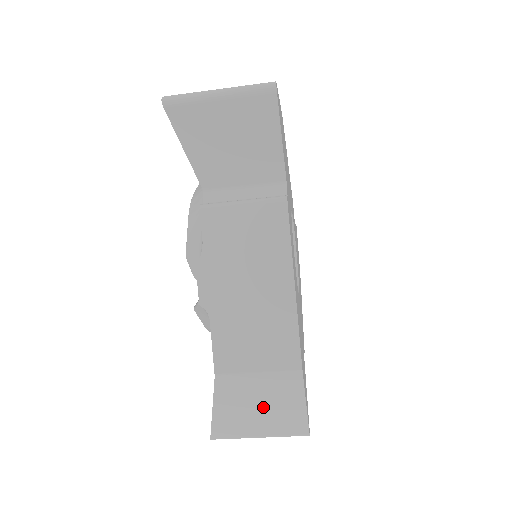
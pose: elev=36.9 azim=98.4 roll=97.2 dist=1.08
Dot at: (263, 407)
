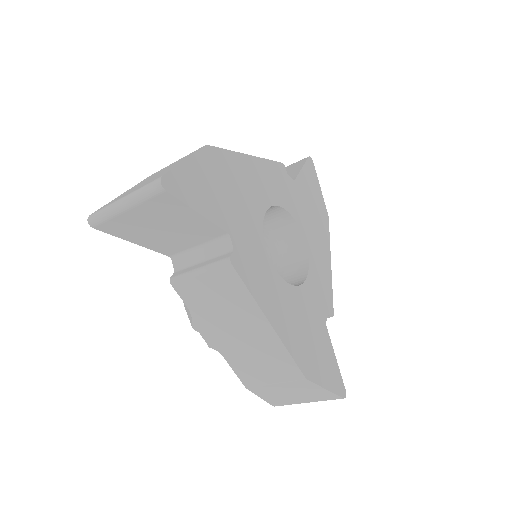
Dot at: (295, 394)
